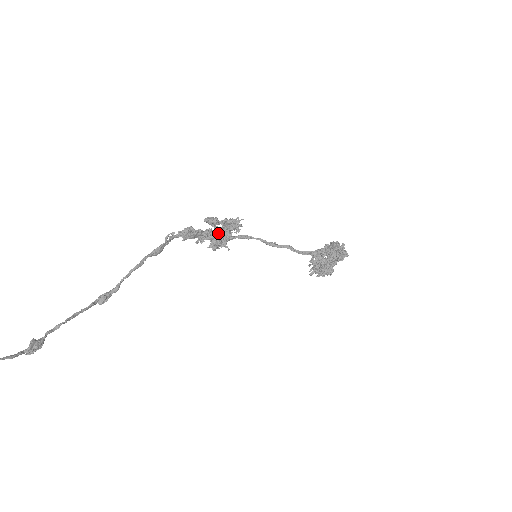
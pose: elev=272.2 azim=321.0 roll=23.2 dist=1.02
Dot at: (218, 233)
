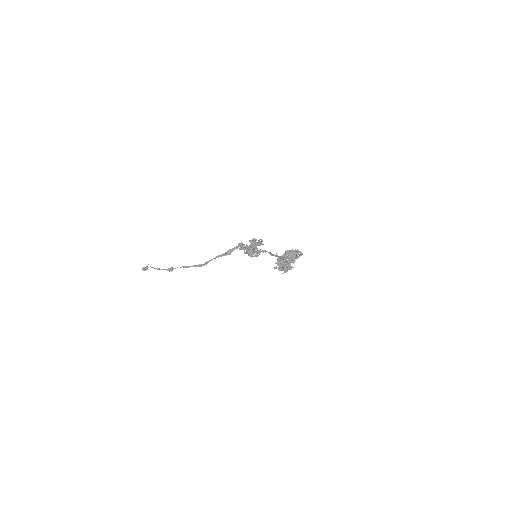
Dot at: occluded
